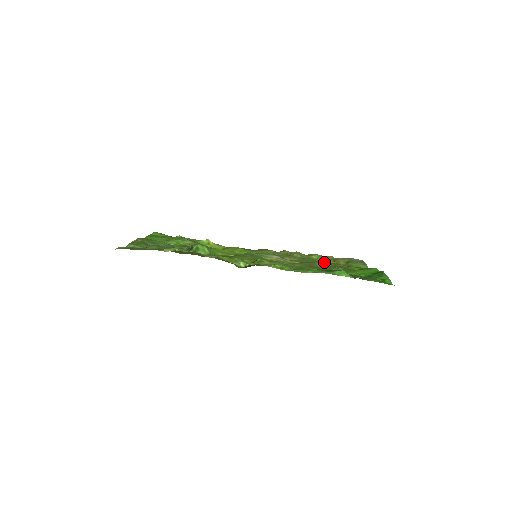
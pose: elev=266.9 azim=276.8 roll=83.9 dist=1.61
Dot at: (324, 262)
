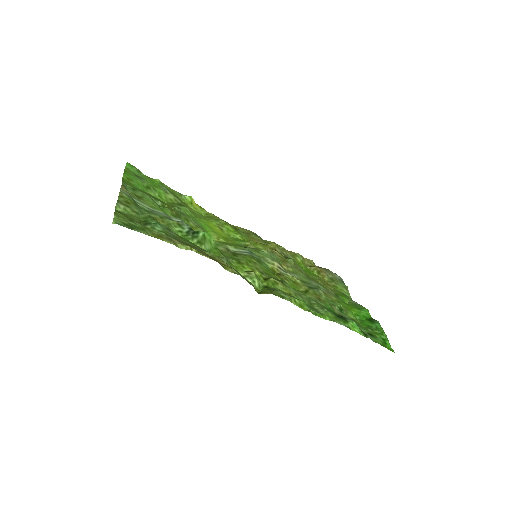
Dot at: (309, 271)
